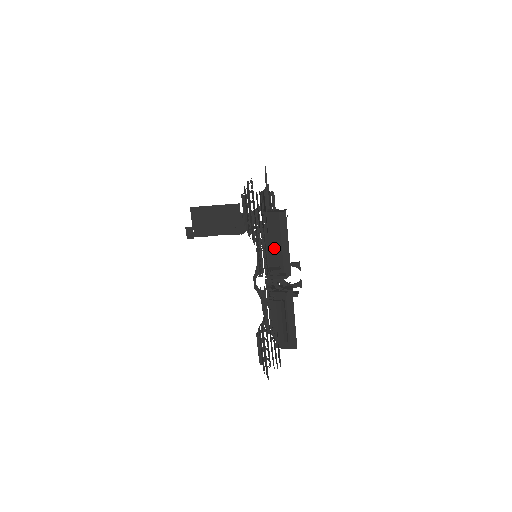
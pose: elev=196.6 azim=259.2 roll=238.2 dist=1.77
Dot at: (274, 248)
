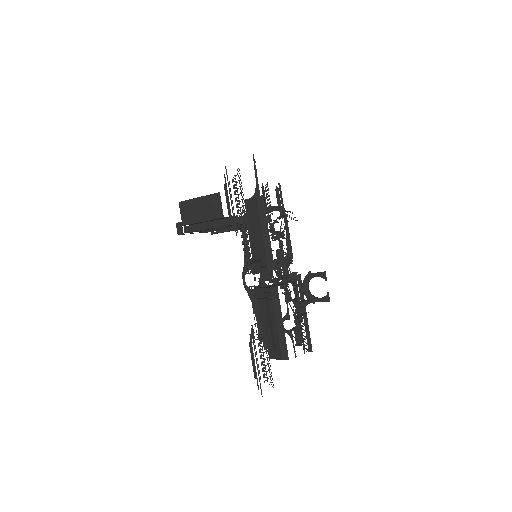
Dot at: (256, 238)
